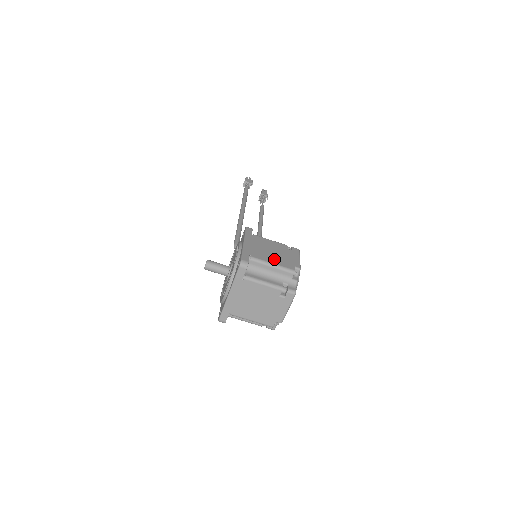
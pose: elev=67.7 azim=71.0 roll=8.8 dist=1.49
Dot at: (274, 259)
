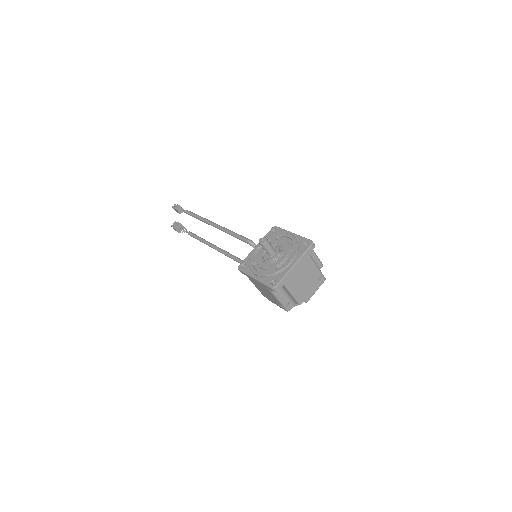
Dot at: occluded
